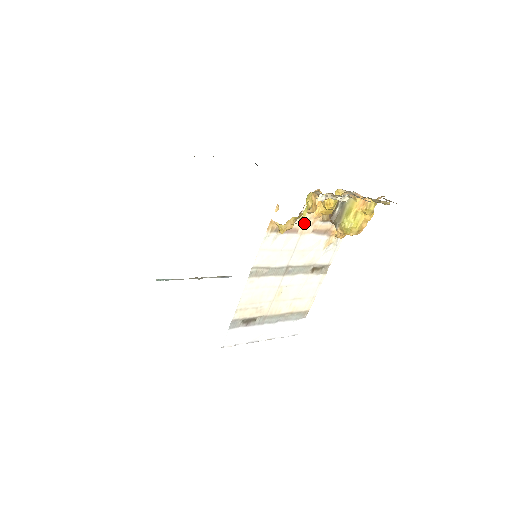
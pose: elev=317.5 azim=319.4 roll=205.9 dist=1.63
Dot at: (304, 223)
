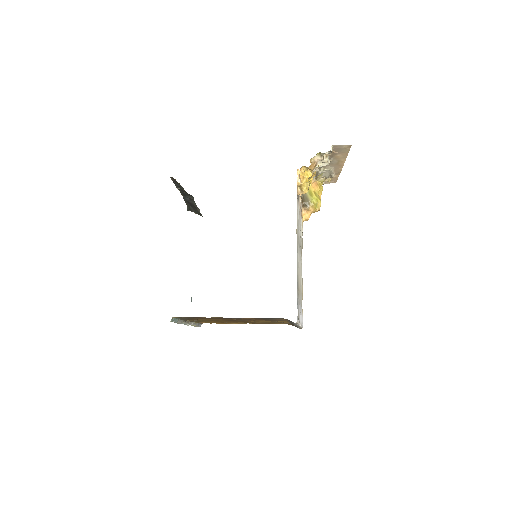
Dot at: (299, 198)
